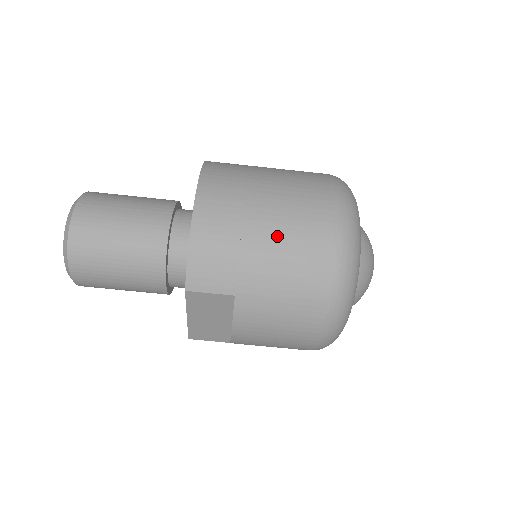
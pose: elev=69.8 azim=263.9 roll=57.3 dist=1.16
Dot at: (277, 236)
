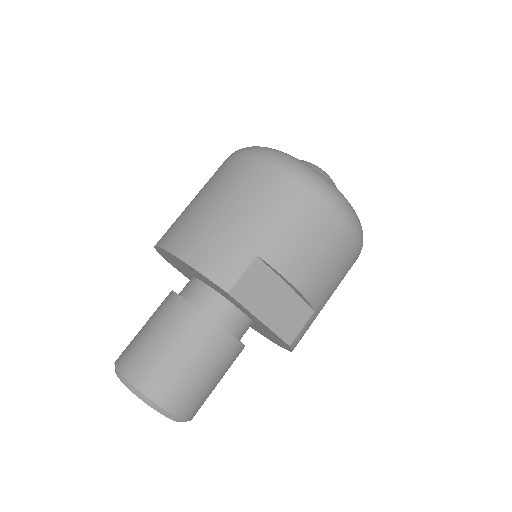
Dot at: (230, 199)
